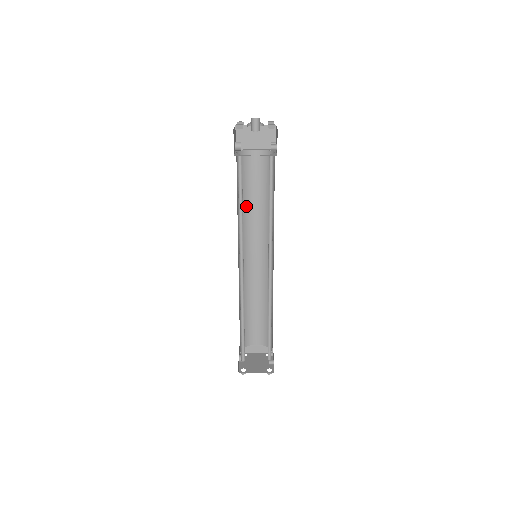
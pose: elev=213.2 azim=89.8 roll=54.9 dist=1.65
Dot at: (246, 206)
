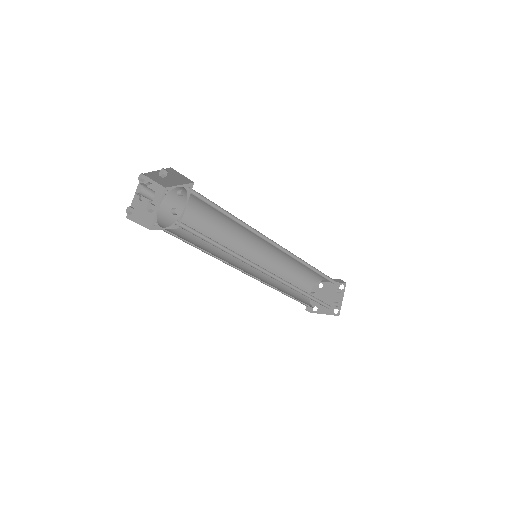
Dot at: (218, 220)
